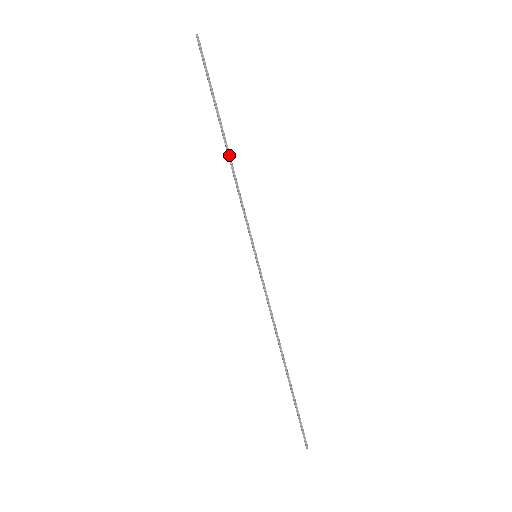
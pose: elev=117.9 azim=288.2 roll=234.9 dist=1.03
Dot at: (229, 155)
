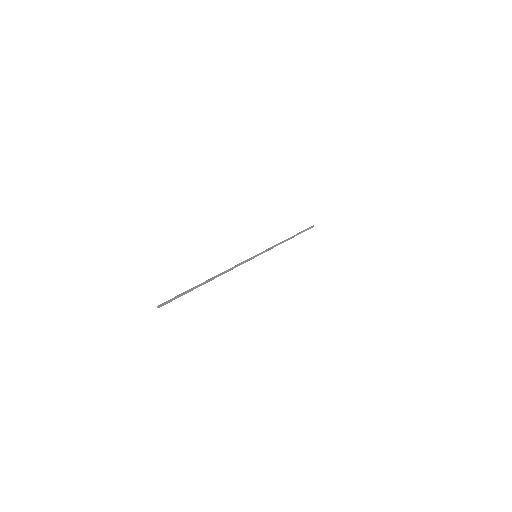
Dot at: occluded
